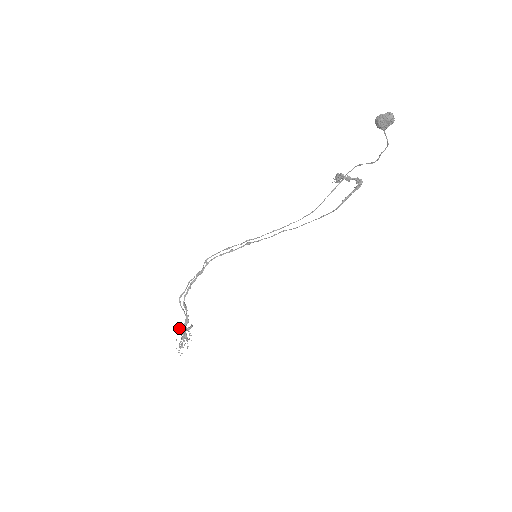
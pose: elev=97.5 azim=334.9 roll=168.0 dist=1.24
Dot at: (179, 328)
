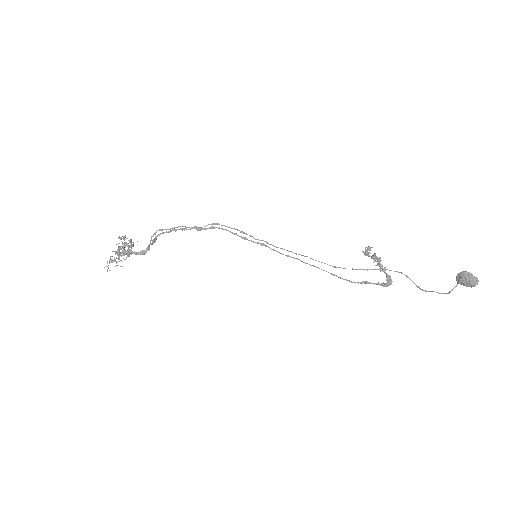
Dot at: (130, 251)
